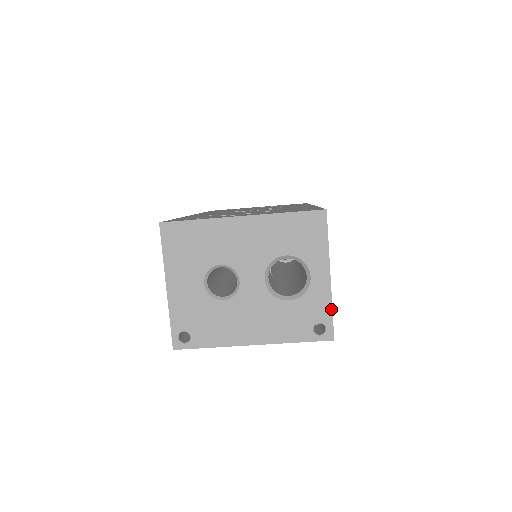
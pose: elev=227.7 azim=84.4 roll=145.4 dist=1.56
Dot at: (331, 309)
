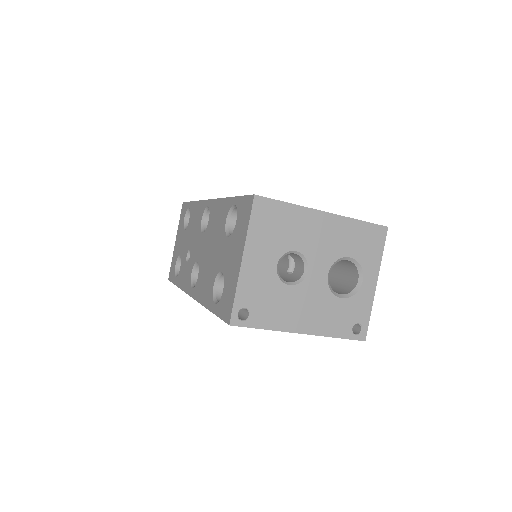
Dot at: (370, 313)
